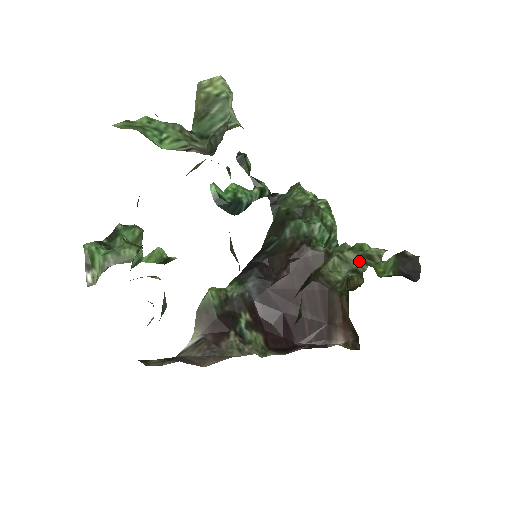
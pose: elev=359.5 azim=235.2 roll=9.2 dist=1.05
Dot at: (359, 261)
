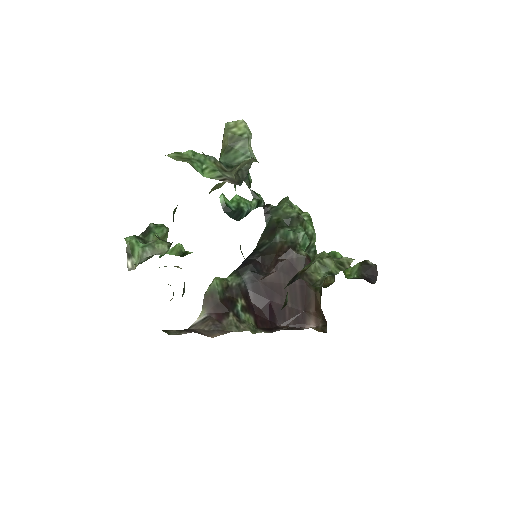
Dot at: (334, 266)
